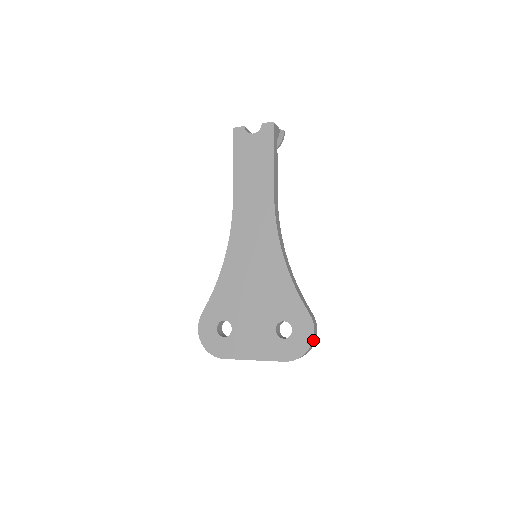
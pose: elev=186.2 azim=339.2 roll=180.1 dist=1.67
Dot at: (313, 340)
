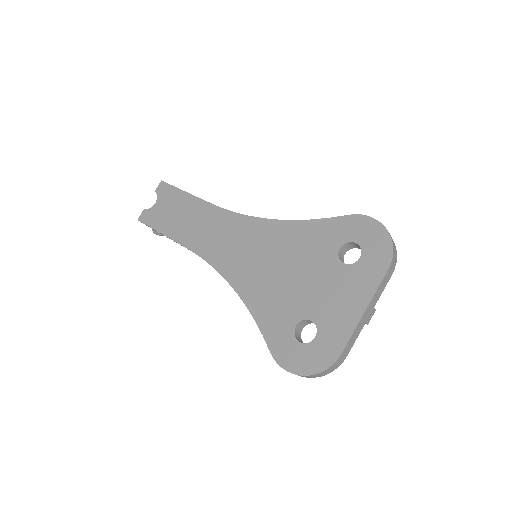
Dot at: (381, 225)
